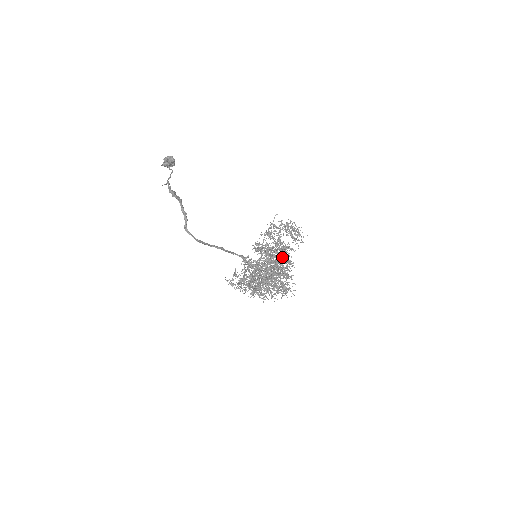
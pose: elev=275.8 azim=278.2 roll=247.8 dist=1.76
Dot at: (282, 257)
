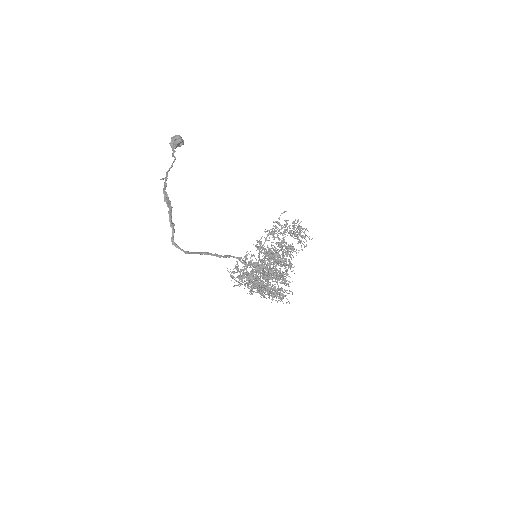
Dot at: (282, 260)
